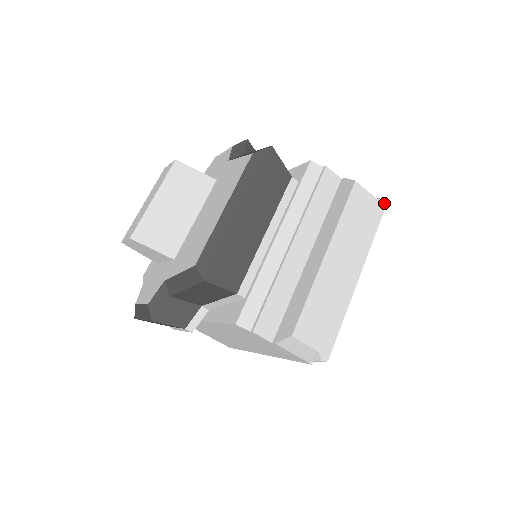
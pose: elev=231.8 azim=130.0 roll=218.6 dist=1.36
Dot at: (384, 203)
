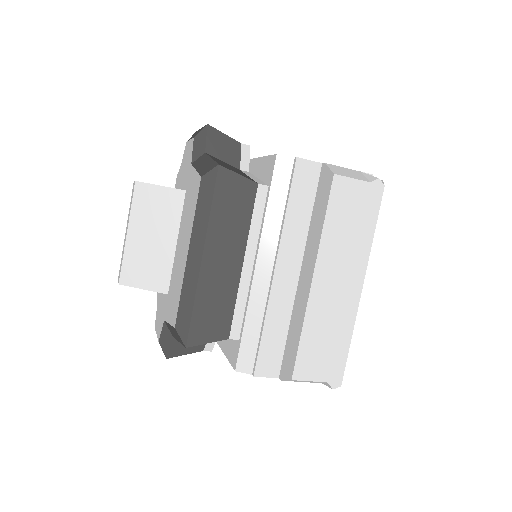
Dot at: (381, 182)
